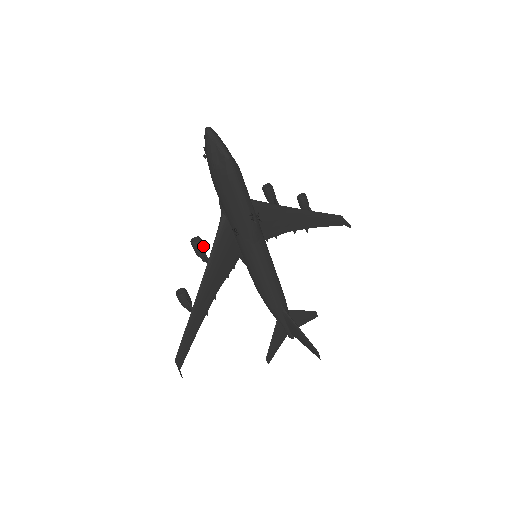
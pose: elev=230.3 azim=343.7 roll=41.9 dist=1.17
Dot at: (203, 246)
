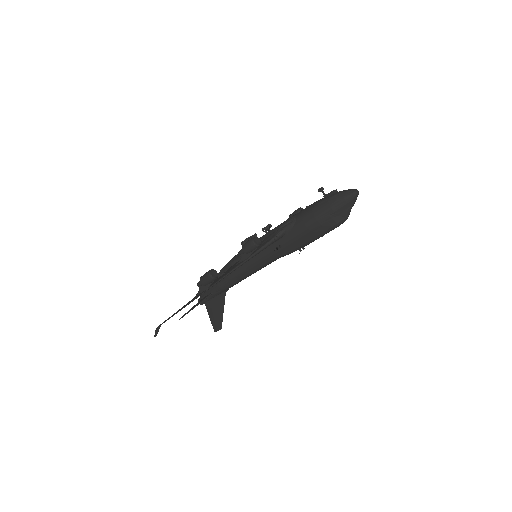
Dot at: (256, 248)
